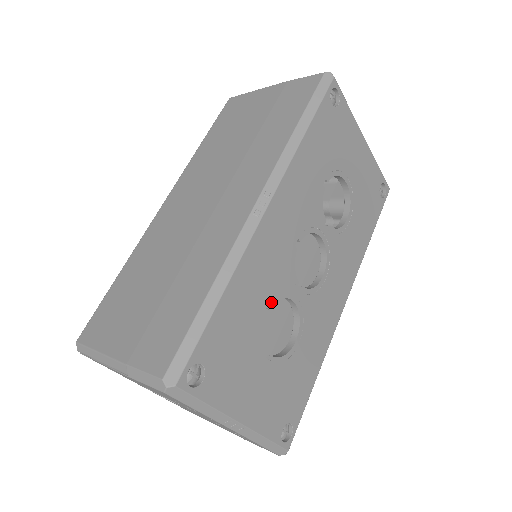
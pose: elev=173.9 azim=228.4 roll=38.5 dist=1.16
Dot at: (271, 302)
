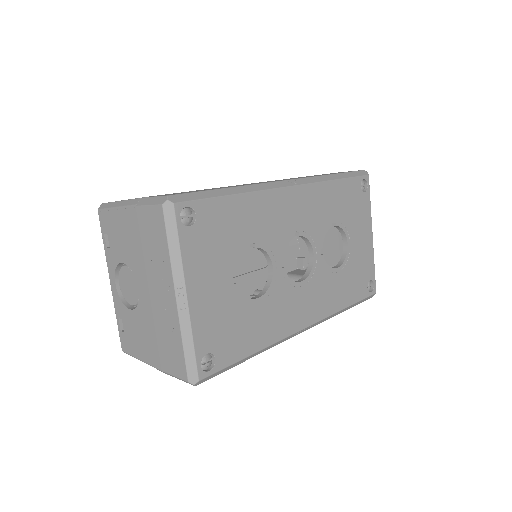
Dot at: (259, 245)
